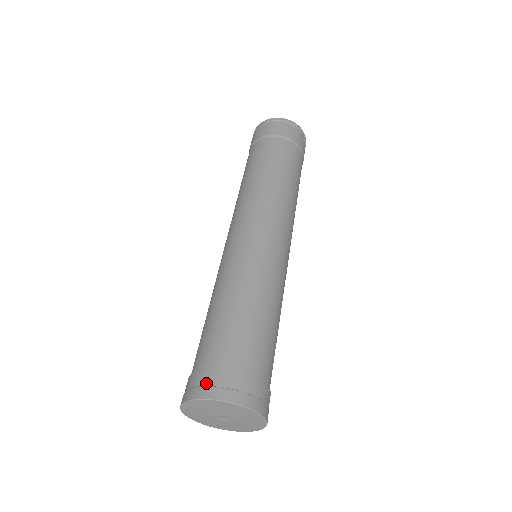
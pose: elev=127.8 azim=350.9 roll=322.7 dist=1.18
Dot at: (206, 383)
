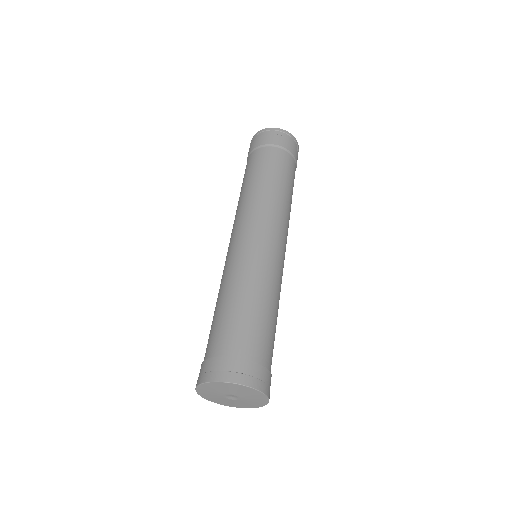
Dot at: (226, 368)
